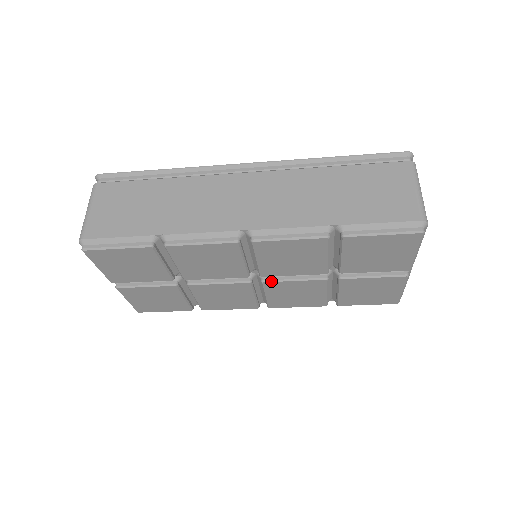
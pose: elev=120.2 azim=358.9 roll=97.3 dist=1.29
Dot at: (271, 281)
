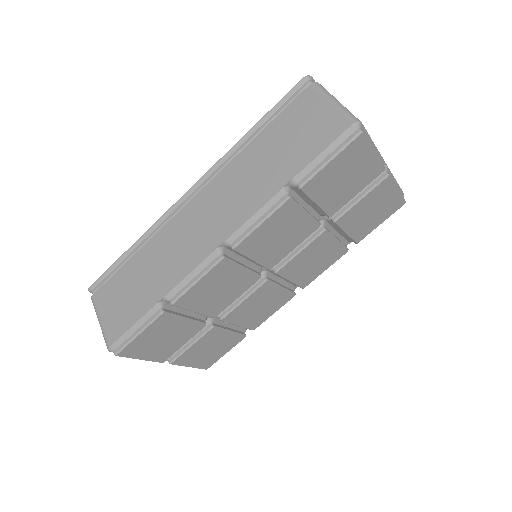
Dot at: (282, 267)
